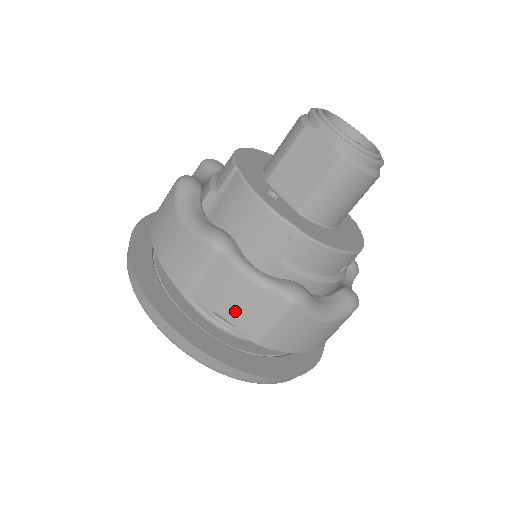
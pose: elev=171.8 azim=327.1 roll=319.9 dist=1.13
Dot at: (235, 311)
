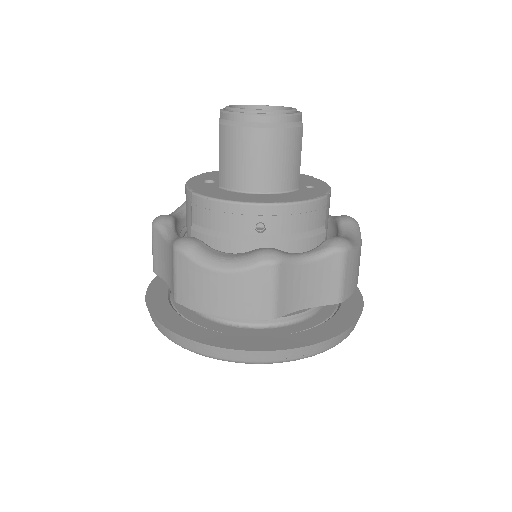
Dot at: (169, 276)
